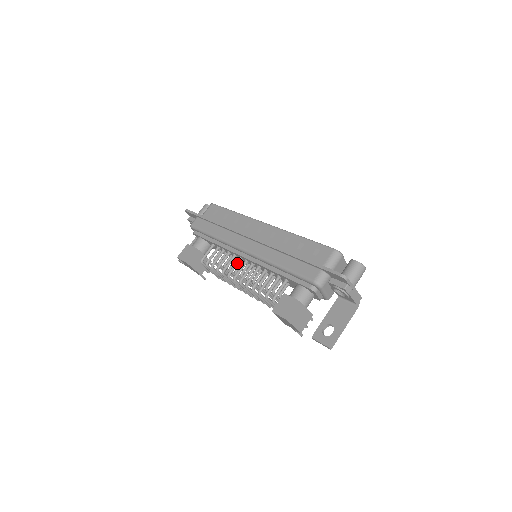
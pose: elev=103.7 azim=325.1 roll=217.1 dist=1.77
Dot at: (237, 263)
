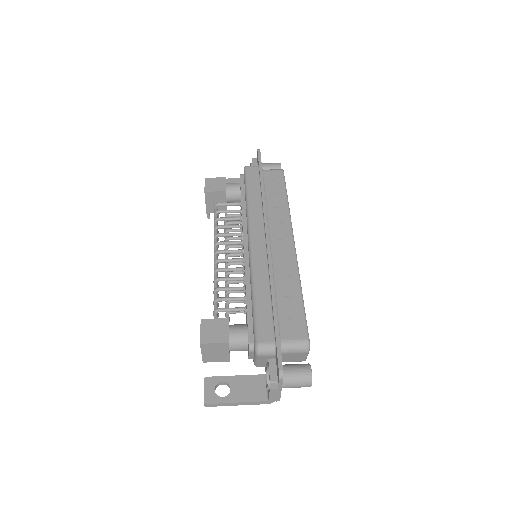
Dot at: (235, 243)
